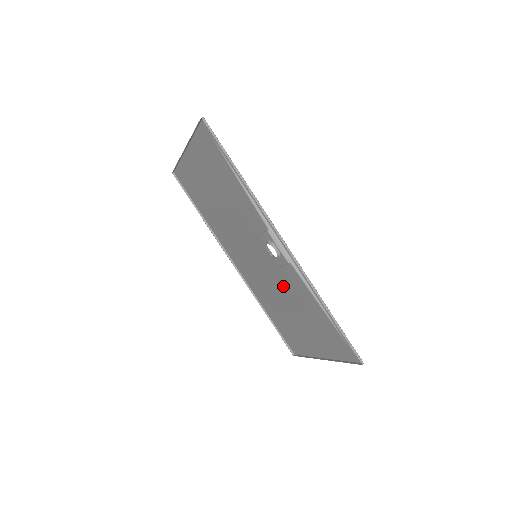
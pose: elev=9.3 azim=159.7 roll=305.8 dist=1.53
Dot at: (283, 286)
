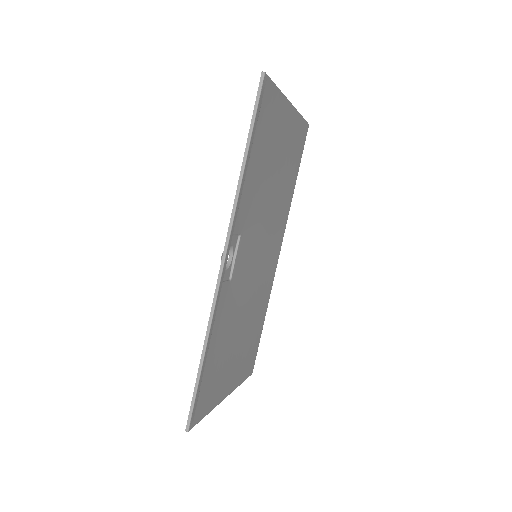
Dot at: (237, 302)
